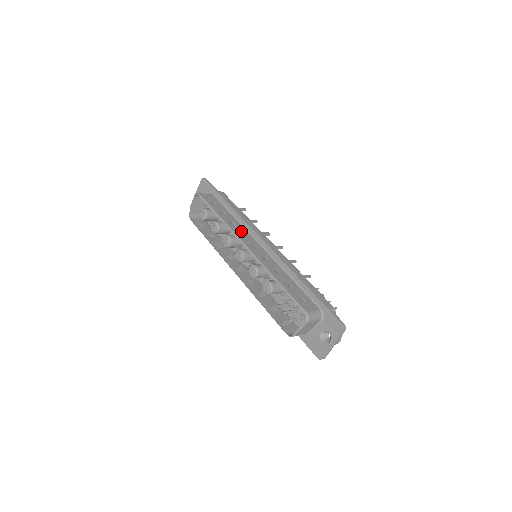
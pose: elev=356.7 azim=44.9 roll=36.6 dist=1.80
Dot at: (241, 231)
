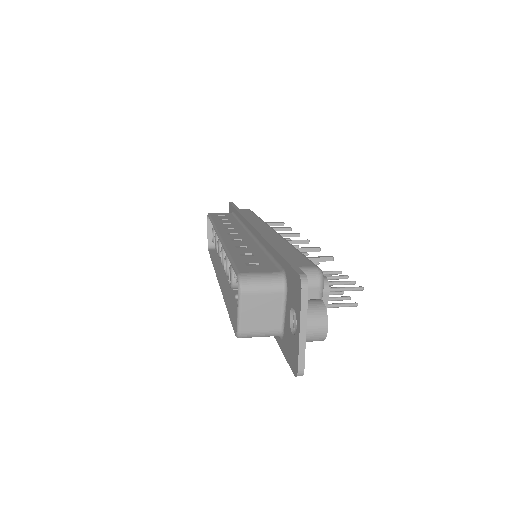
Dot at: (231, 227)
